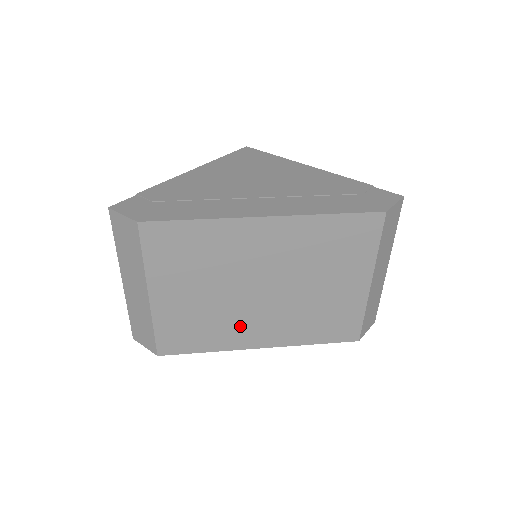
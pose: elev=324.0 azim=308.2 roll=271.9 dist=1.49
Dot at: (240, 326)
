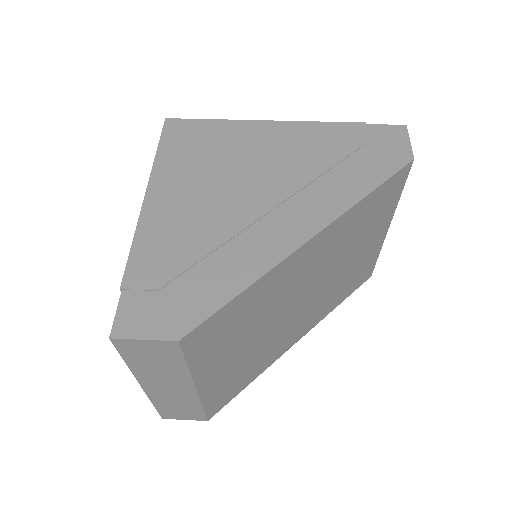
Dot at: (282, 341)
